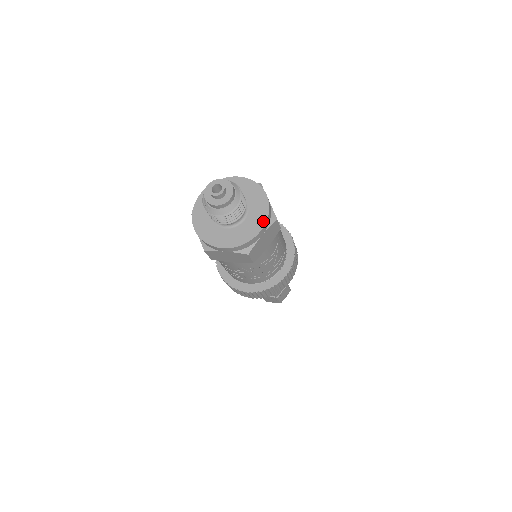
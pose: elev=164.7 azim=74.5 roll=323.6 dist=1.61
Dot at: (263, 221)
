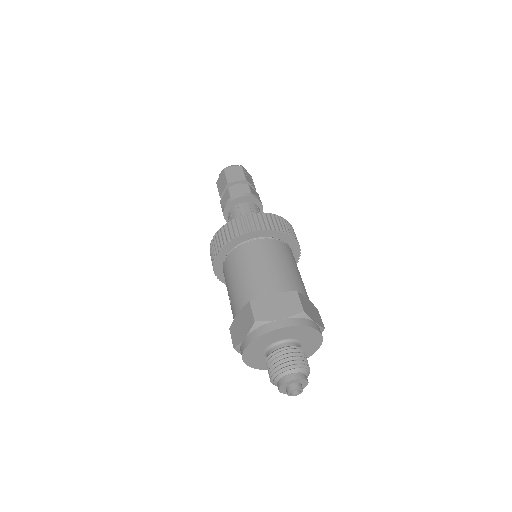
Dot at: (318, 346)
